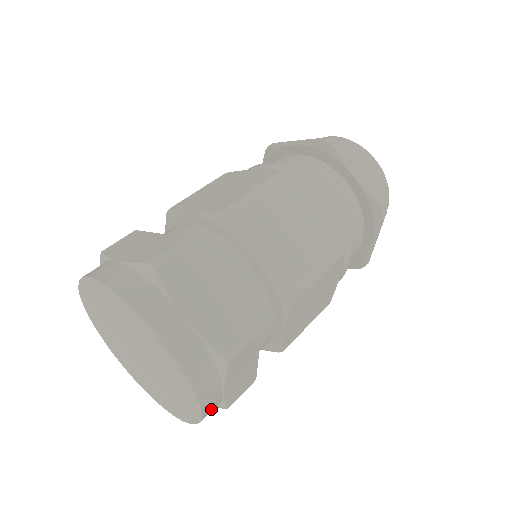
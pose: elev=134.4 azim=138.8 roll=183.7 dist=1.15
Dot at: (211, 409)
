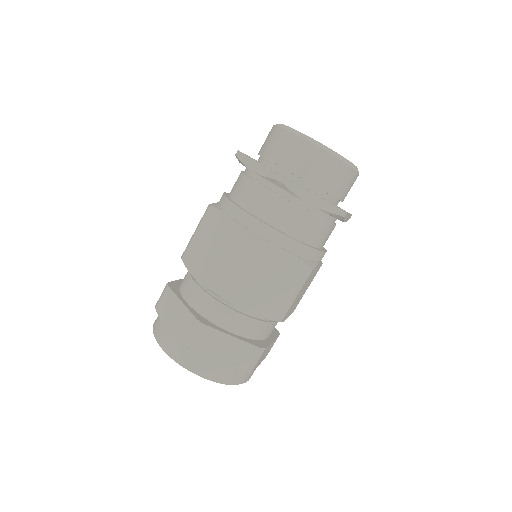
Dot at: occluded
